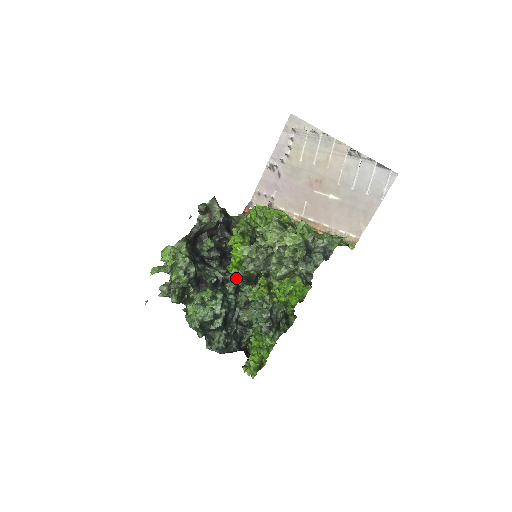
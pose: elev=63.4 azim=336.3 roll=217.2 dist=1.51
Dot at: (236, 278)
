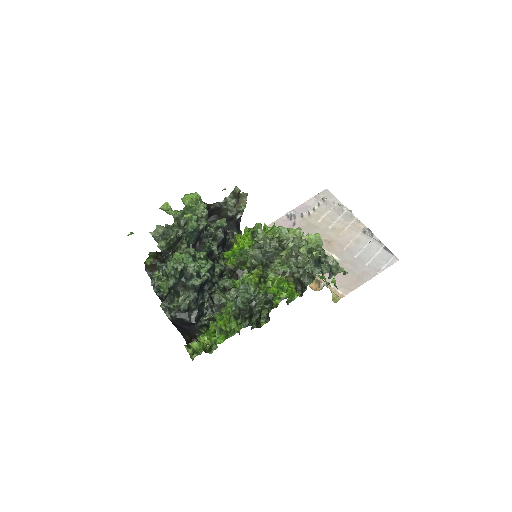
Dot at: (227, 264)
